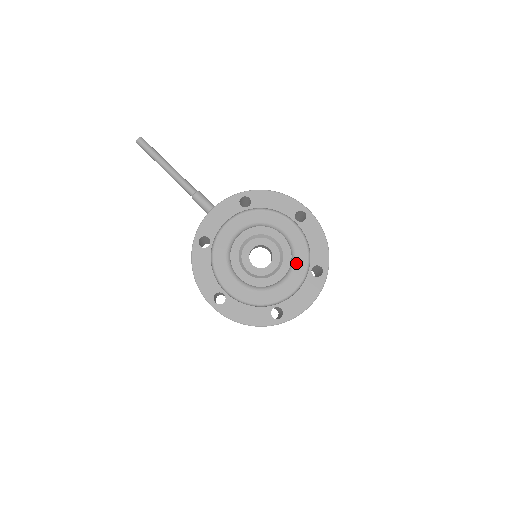
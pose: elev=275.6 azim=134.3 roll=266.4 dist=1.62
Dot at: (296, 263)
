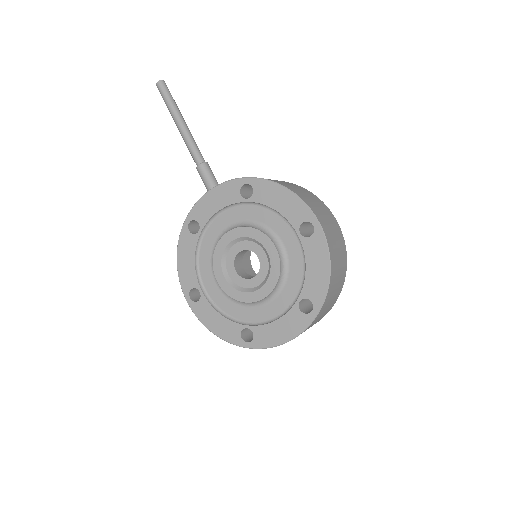
Dot at: (286, 286)
